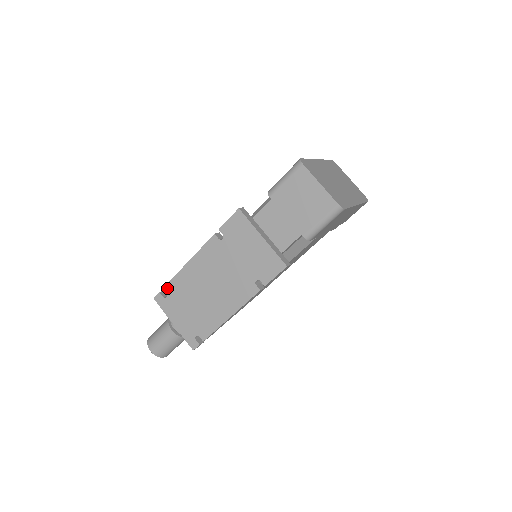
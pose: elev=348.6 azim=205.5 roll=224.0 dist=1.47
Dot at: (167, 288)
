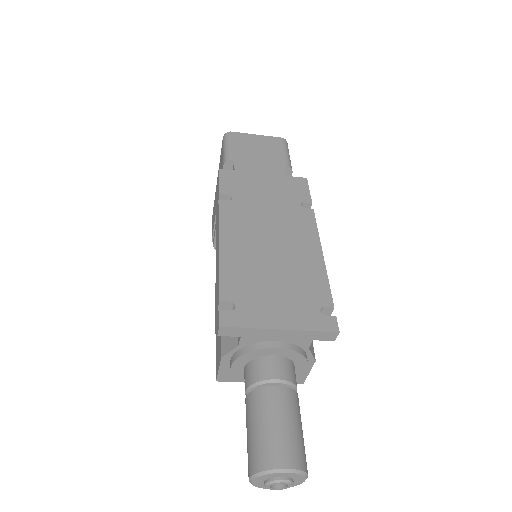
Dot at: (225, 294)
